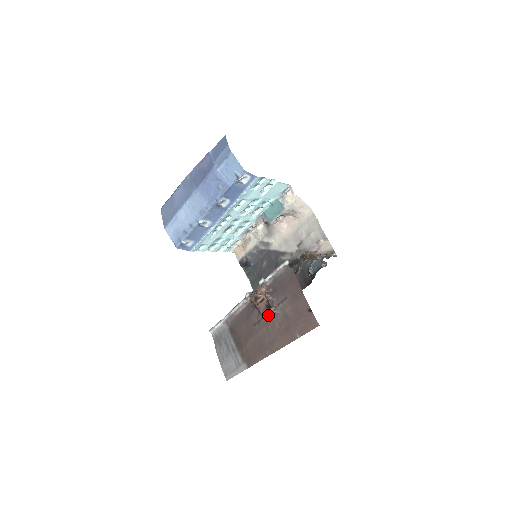
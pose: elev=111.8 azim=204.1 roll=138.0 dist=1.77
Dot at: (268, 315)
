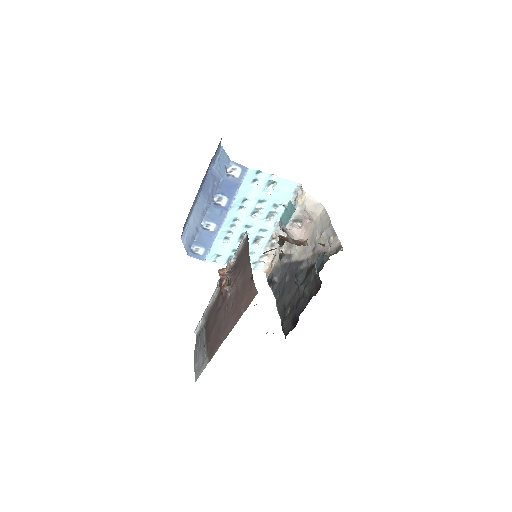
Dot at: (227, 296)
